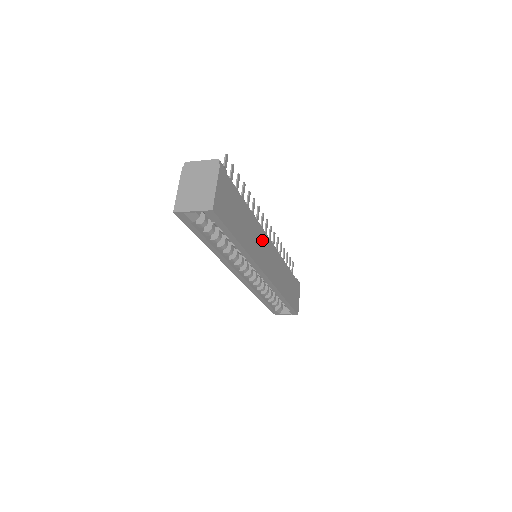
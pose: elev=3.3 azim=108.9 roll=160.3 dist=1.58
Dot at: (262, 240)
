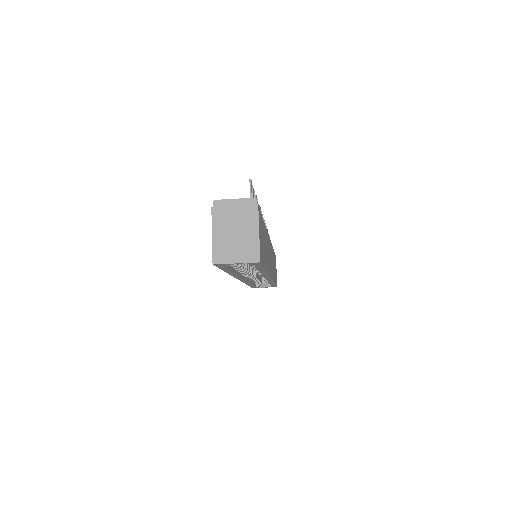
Dot at: (268, 246)
